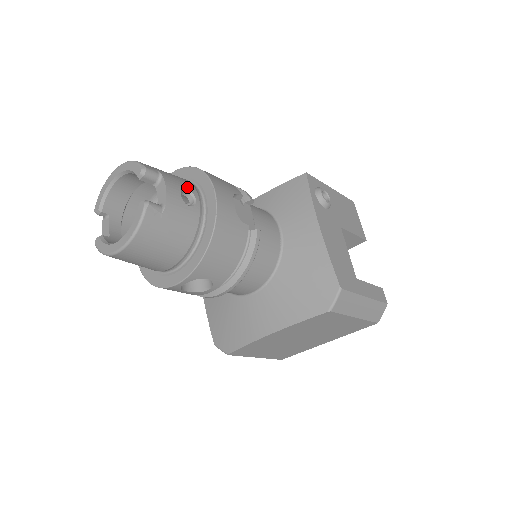
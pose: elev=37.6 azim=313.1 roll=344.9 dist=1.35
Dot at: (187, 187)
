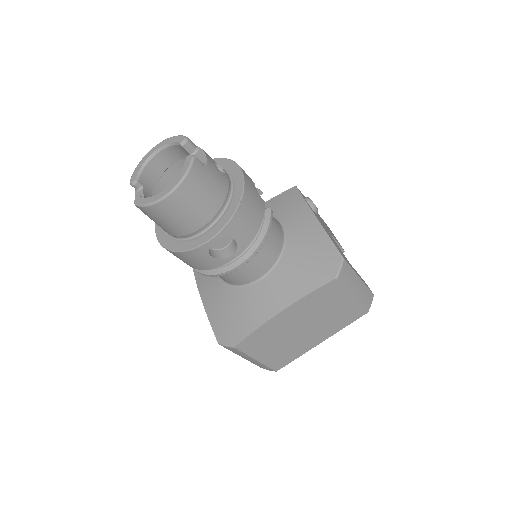
Dot at: occluded
